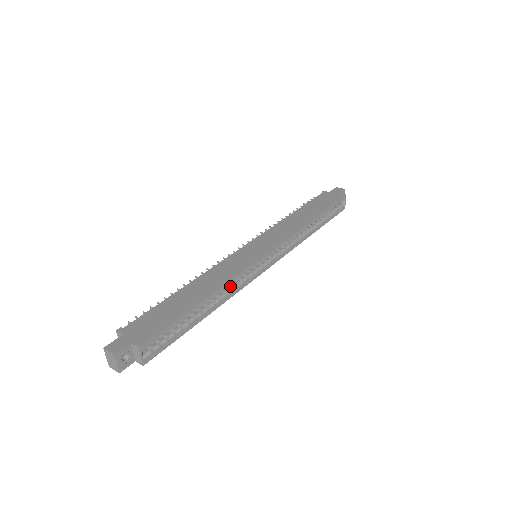
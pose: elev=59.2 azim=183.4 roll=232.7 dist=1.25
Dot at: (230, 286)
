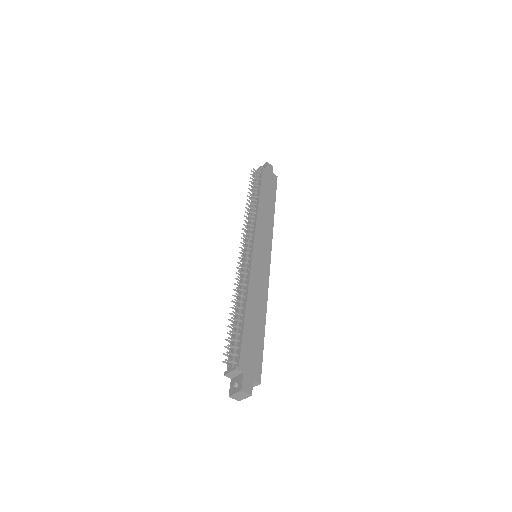
Dot at: occluded
